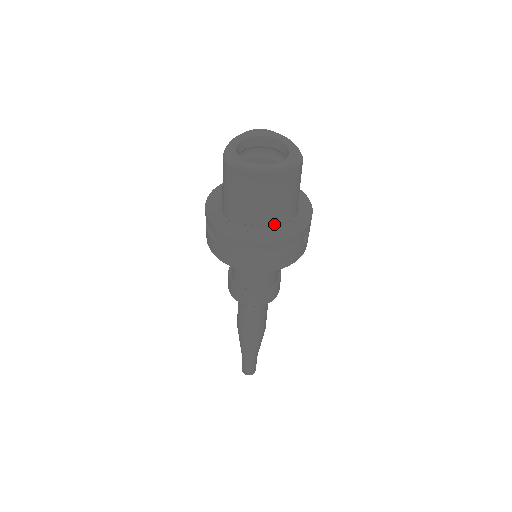
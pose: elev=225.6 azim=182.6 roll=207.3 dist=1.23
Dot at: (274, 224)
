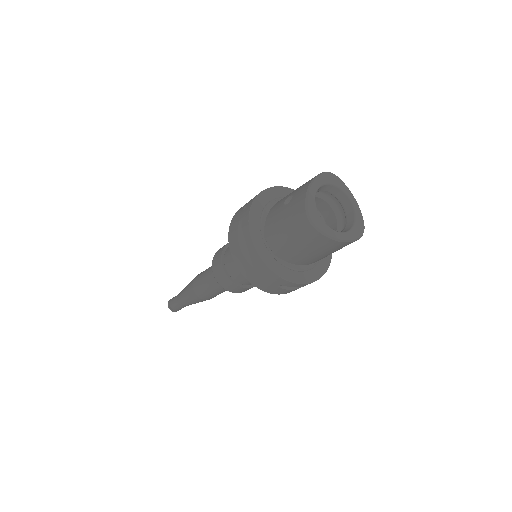
Dot at: (308, 264)
